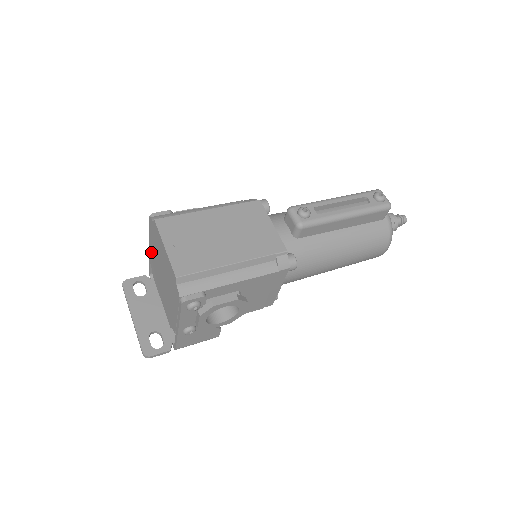
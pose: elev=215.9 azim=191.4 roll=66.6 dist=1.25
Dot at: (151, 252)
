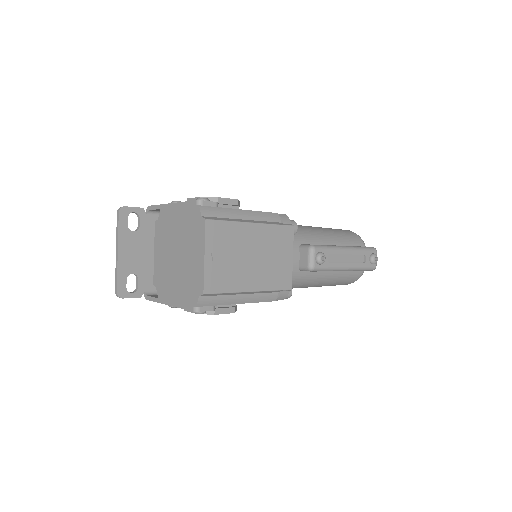
Dot at: (171, 214)
